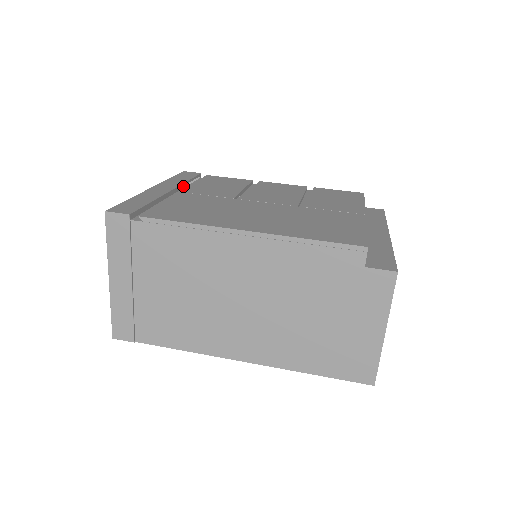
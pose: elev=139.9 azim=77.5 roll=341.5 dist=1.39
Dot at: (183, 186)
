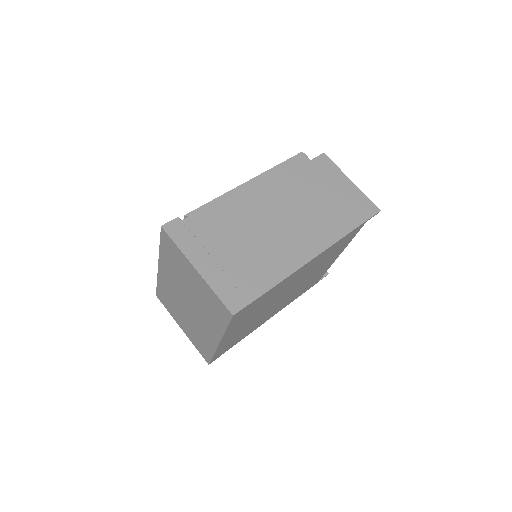
Dot at: occluded
